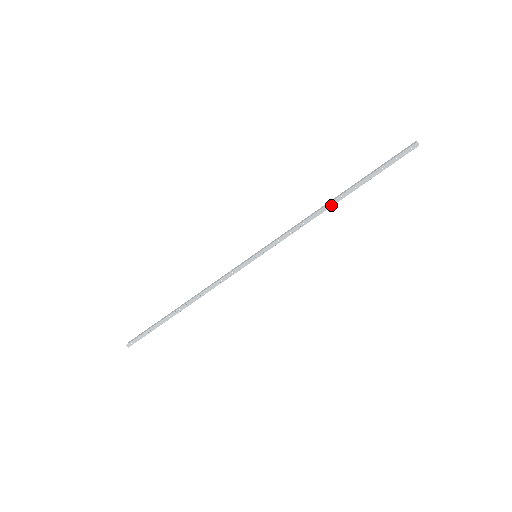
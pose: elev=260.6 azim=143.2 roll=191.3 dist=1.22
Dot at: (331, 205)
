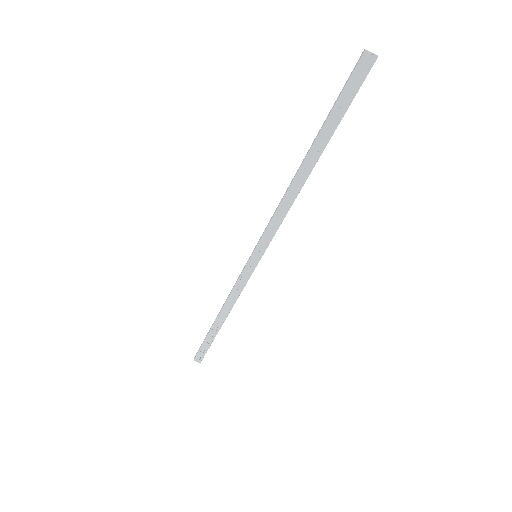
Dot at: (297, 173)
